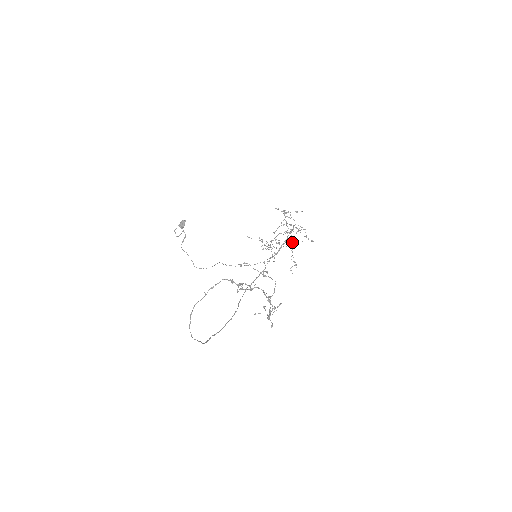
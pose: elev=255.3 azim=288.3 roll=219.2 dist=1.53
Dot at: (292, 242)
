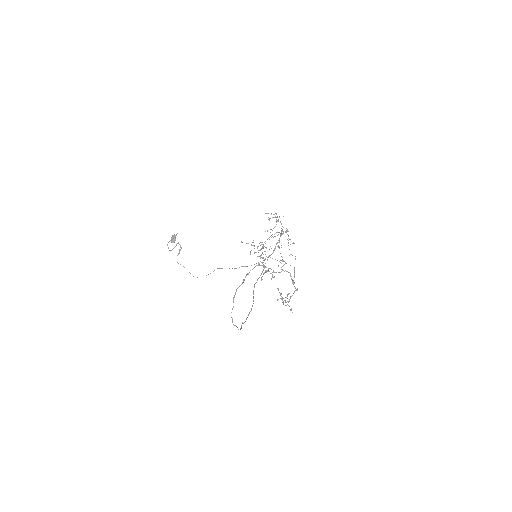
Dot at: occluded
